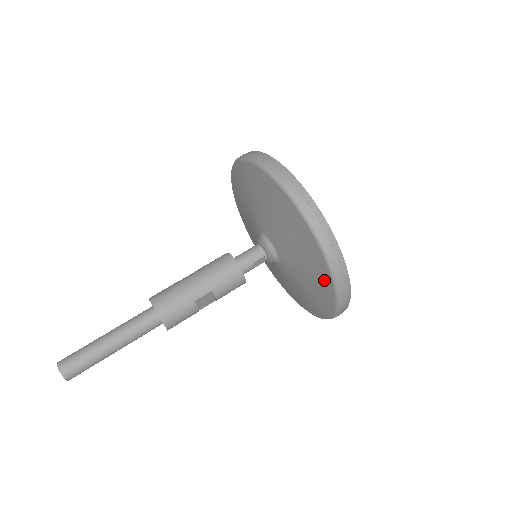
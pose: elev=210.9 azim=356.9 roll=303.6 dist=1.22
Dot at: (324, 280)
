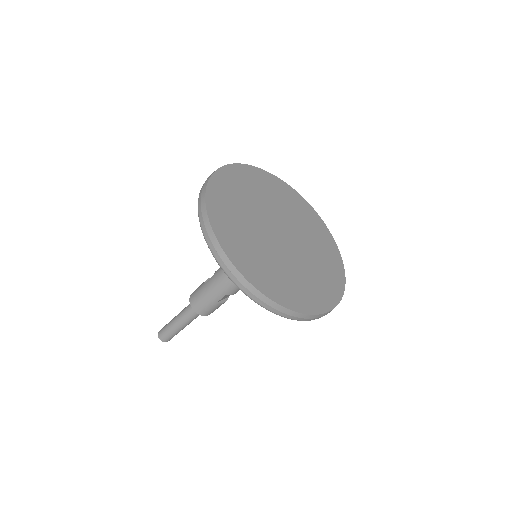
Dot at: occluded
